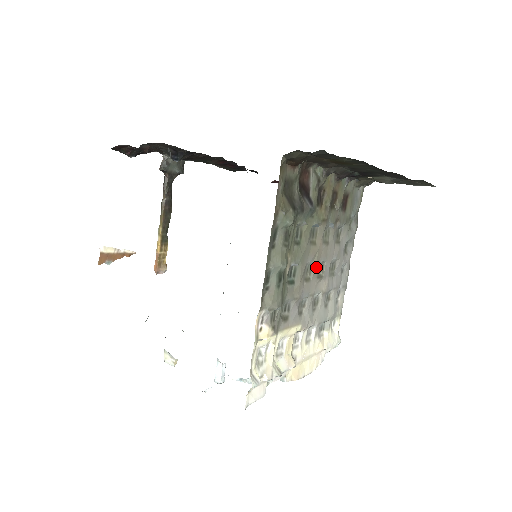
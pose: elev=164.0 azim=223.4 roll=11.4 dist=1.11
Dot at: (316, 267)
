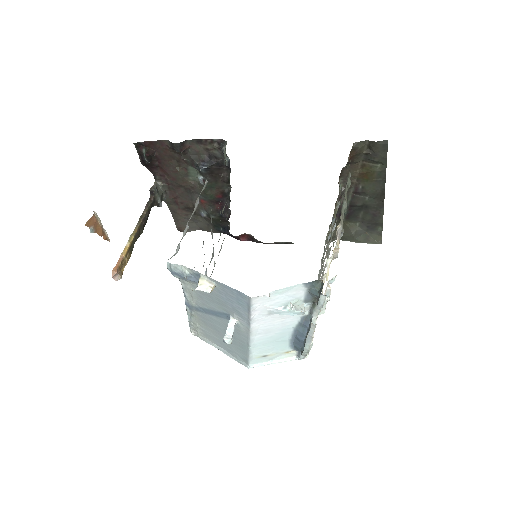
Dot at: occluded
